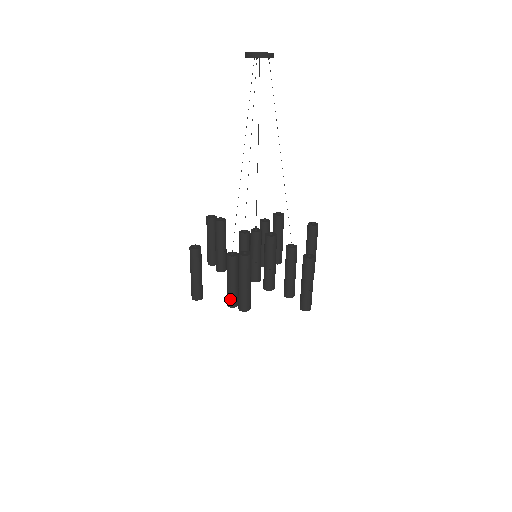
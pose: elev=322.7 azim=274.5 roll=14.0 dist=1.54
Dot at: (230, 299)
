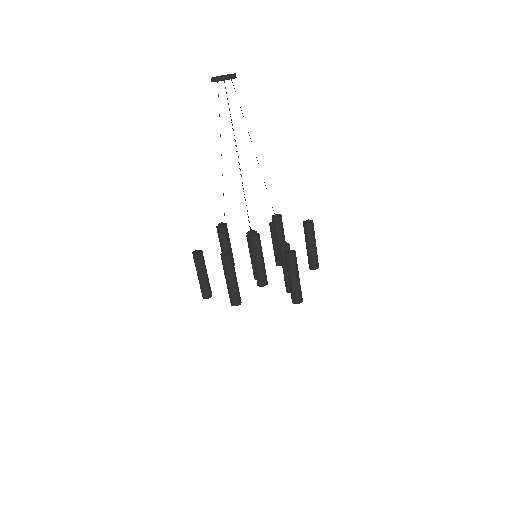
Dot at: occluded
